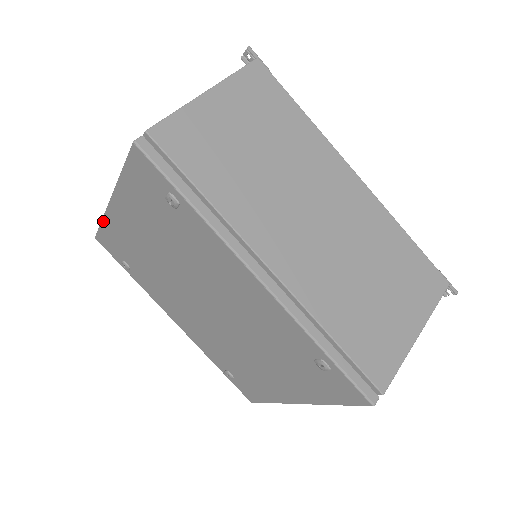
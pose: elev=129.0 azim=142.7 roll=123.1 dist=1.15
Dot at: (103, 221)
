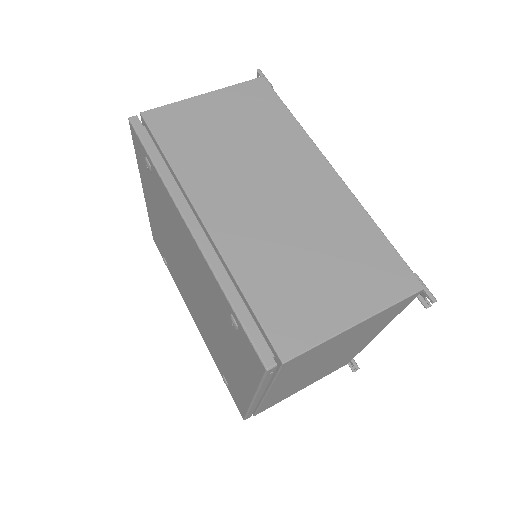
Dot at: (148, 216)
